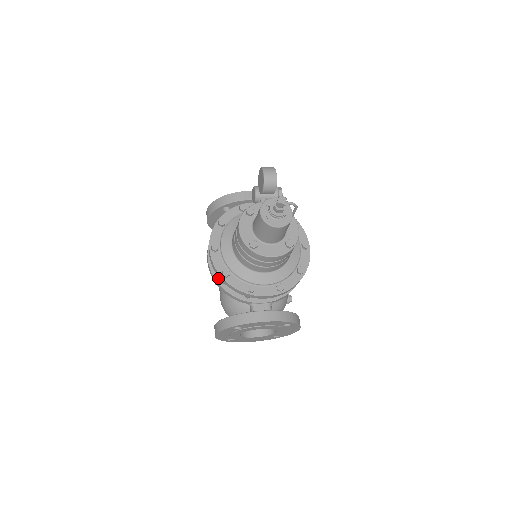
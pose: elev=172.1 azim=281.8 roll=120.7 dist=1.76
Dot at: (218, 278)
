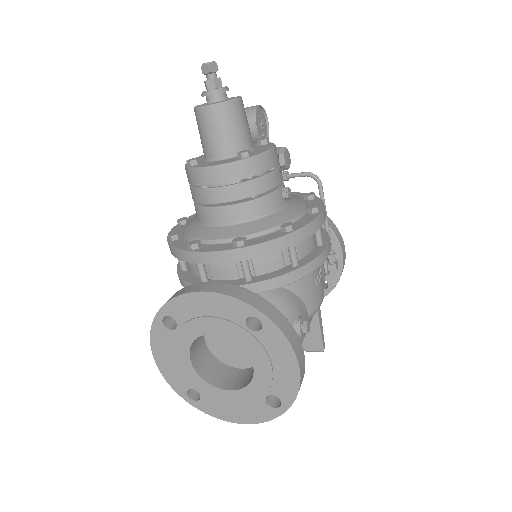
Dot at: occluded
